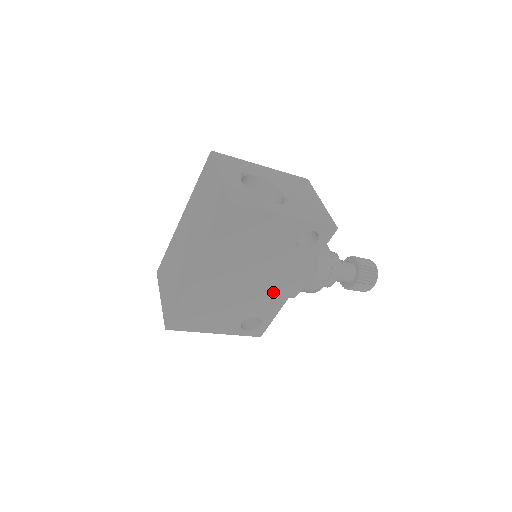
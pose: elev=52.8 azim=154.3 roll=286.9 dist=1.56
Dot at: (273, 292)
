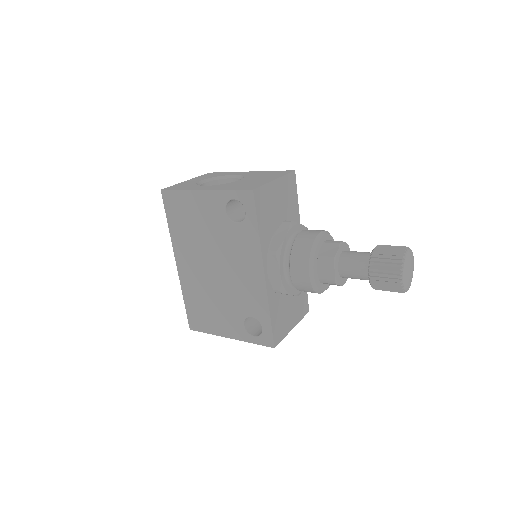
Dot at: (247, 281)
